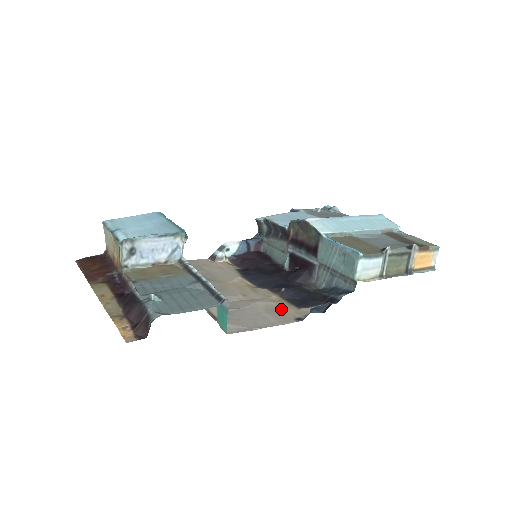
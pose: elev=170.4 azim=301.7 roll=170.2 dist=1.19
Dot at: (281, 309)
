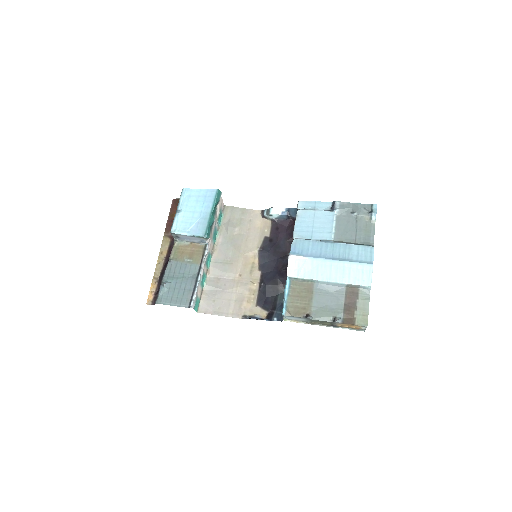
Dot at: (246, 301)
